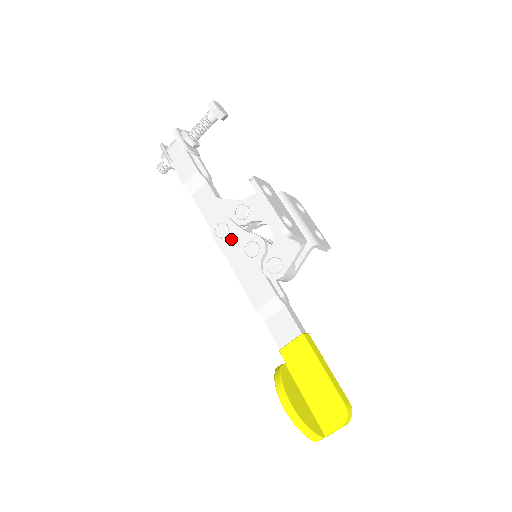
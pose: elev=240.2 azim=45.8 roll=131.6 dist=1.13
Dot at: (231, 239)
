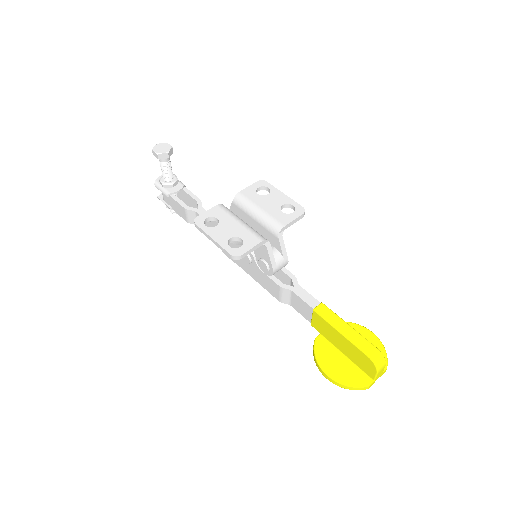
Dot at: occluded
